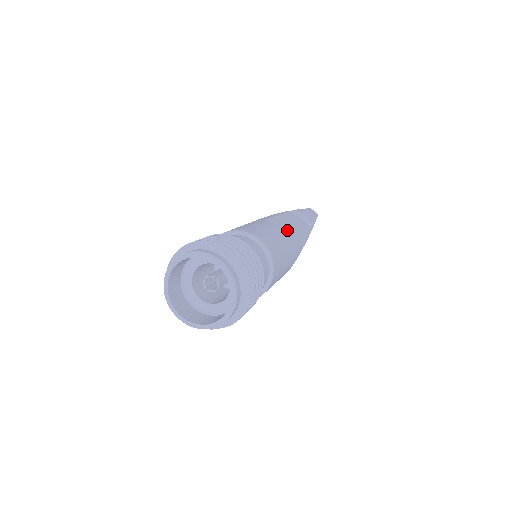
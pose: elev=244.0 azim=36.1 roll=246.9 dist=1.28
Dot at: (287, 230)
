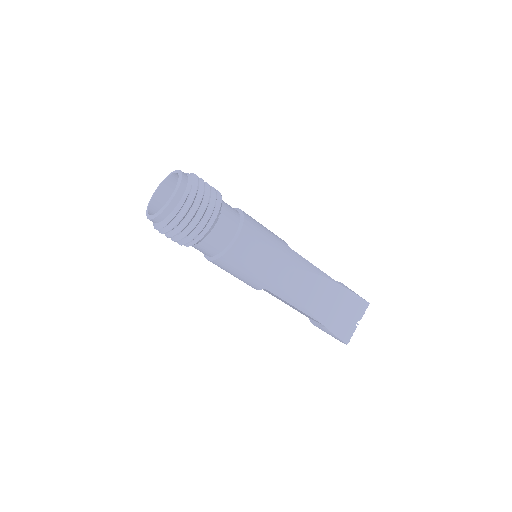
Dot at: occluded
